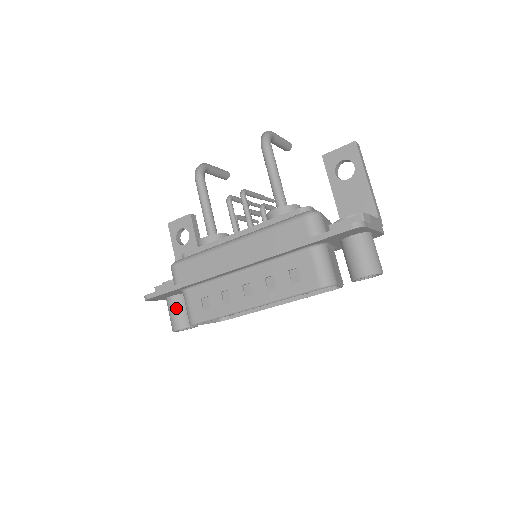
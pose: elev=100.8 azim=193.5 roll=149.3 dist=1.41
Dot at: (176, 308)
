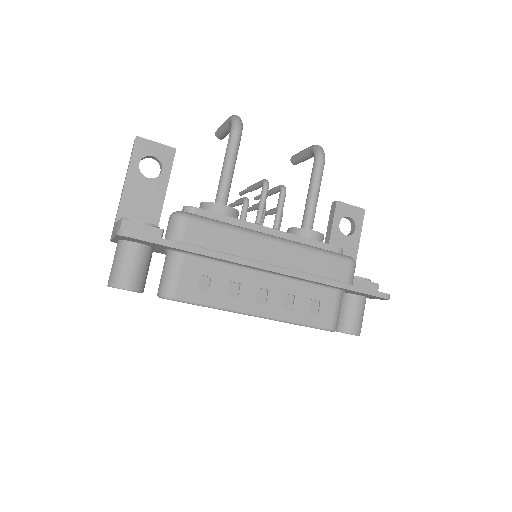
Dot at: (139, 262)
